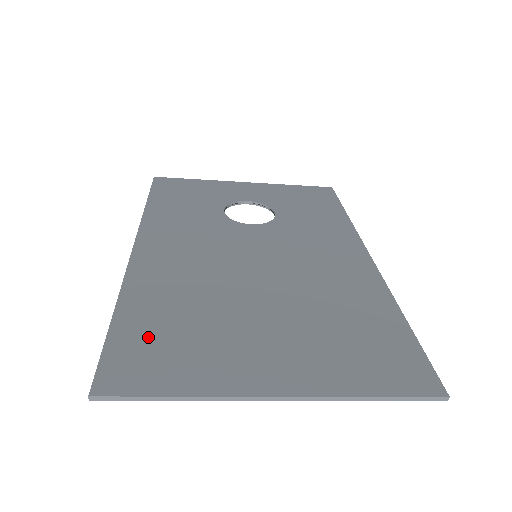
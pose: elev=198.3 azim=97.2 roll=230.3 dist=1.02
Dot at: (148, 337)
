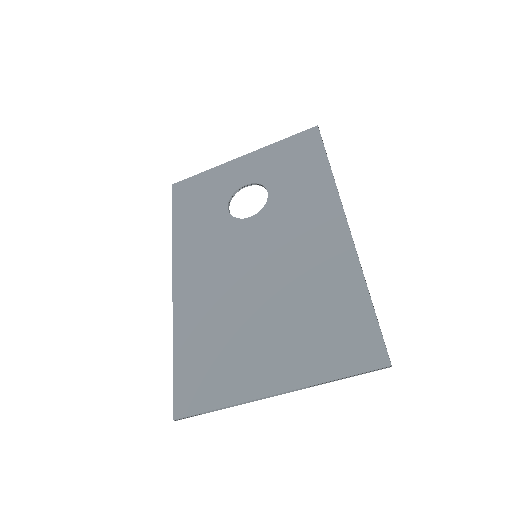
Dot at: (196, 366)
